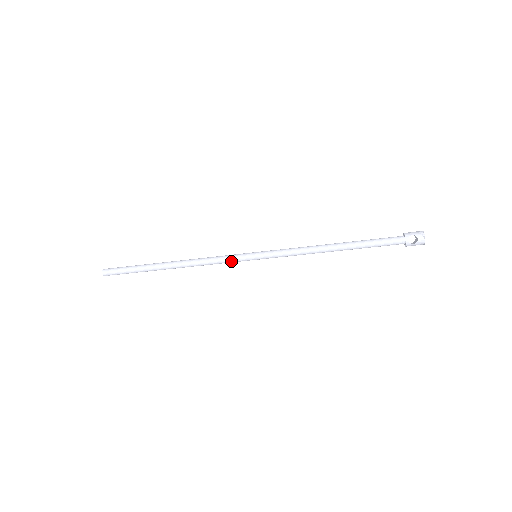
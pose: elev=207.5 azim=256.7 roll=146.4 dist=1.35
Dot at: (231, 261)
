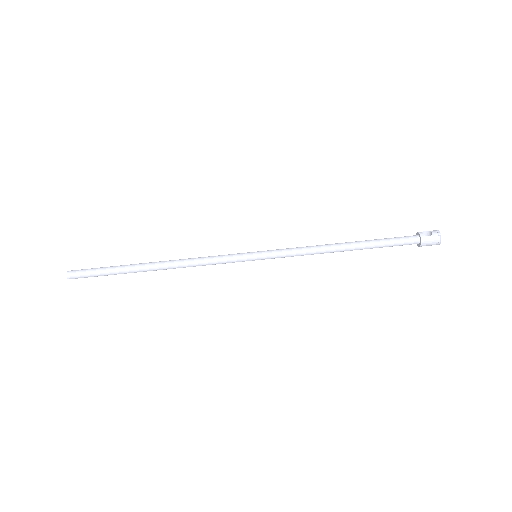
Dot at: (227, 258)
